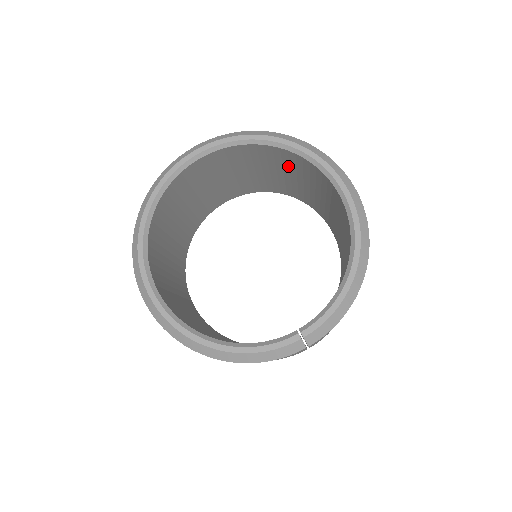
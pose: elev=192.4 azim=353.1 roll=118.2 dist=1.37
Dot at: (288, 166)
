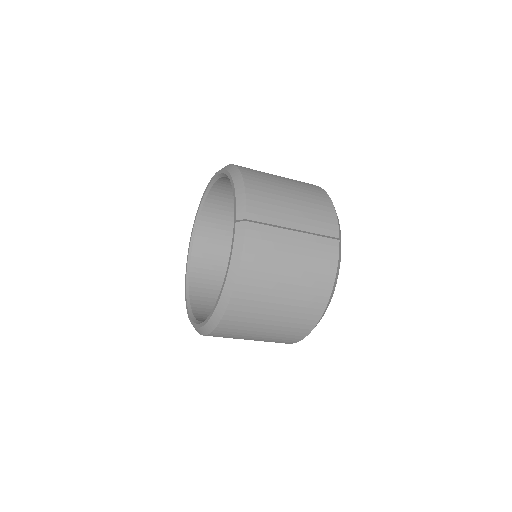
Dot at: (225, 216)
